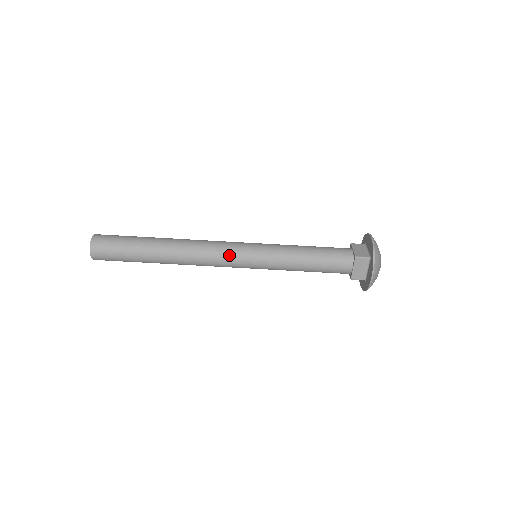
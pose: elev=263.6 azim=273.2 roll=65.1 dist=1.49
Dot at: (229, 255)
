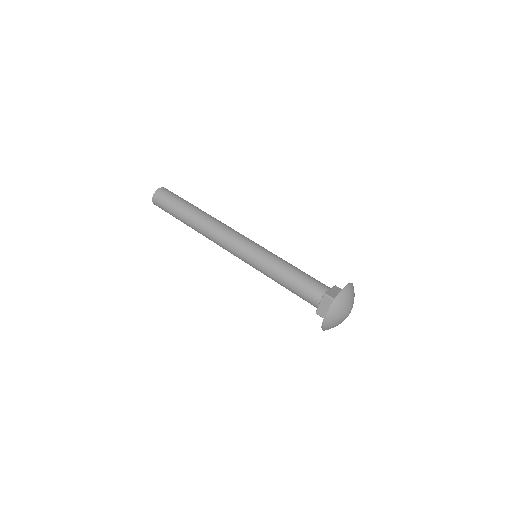
Dot at: (244, 236)
